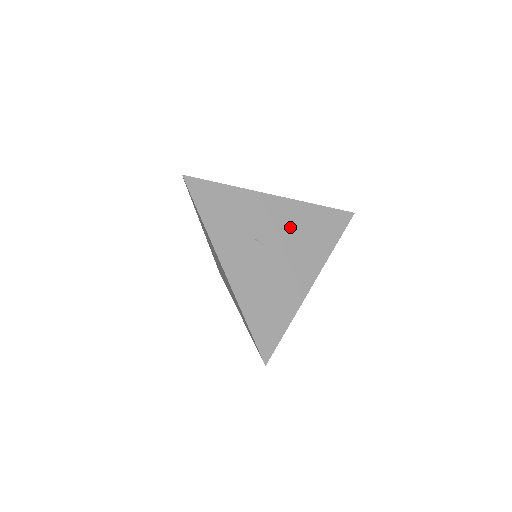
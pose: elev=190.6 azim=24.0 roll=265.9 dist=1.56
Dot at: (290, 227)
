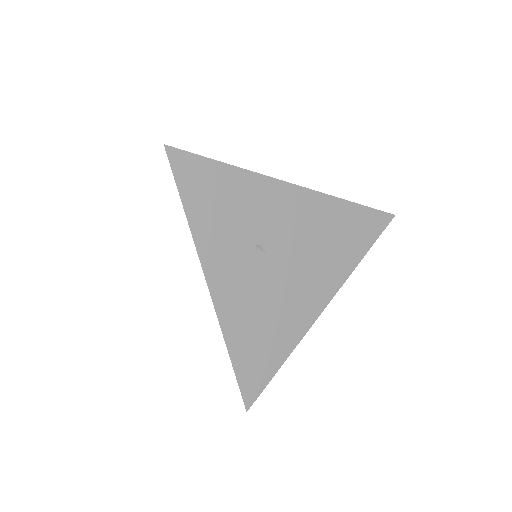
Dot at: (307, 230)
